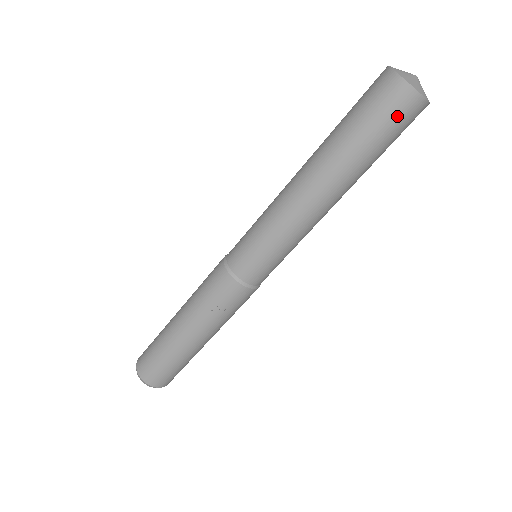
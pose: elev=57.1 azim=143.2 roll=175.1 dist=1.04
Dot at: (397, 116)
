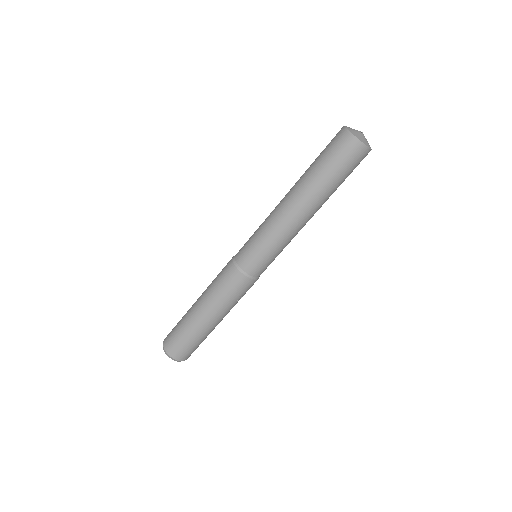
Dot at: occluded
